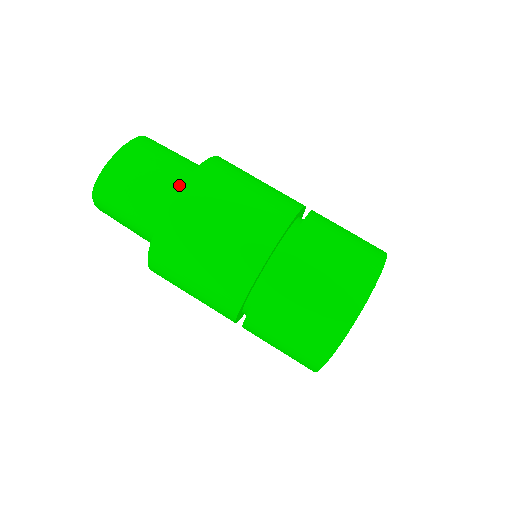
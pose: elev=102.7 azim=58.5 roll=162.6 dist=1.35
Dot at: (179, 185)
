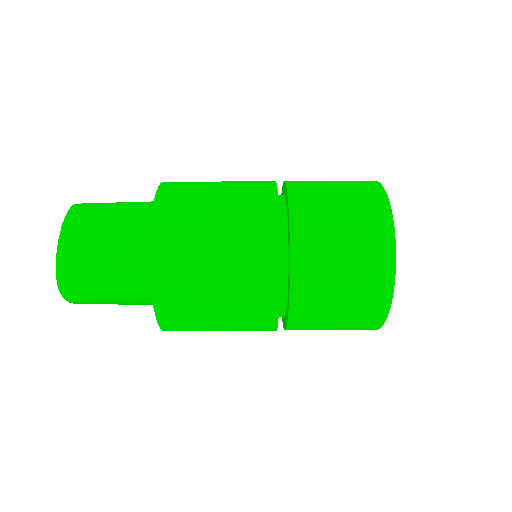
Dot at: (144, 231)
